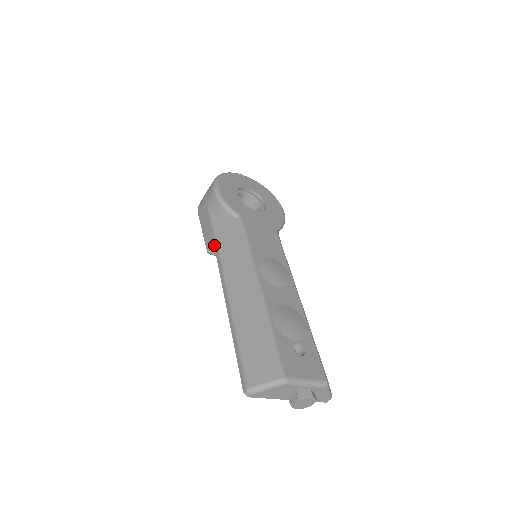
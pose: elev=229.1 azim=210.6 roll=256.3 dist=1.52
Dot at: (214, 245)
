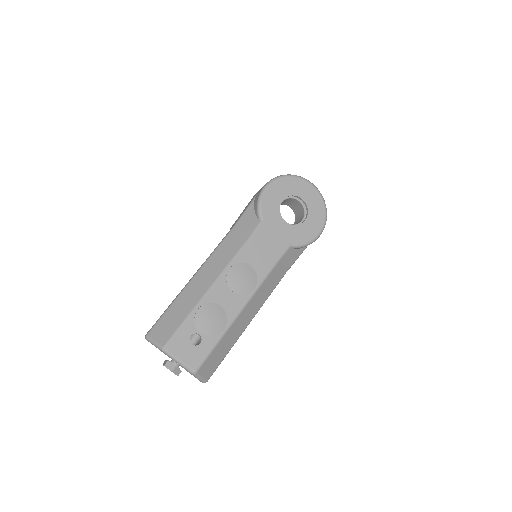
Dot at: (231, 229)
